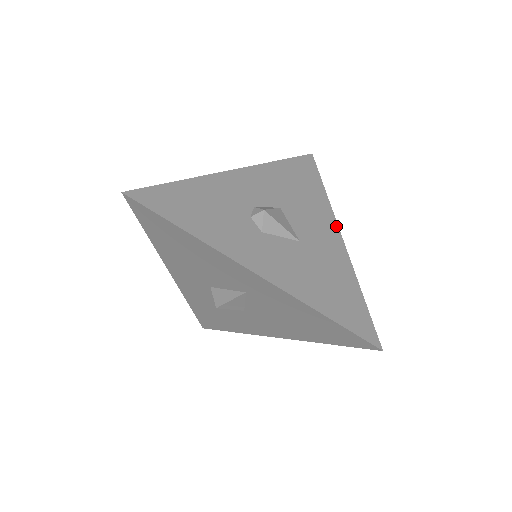
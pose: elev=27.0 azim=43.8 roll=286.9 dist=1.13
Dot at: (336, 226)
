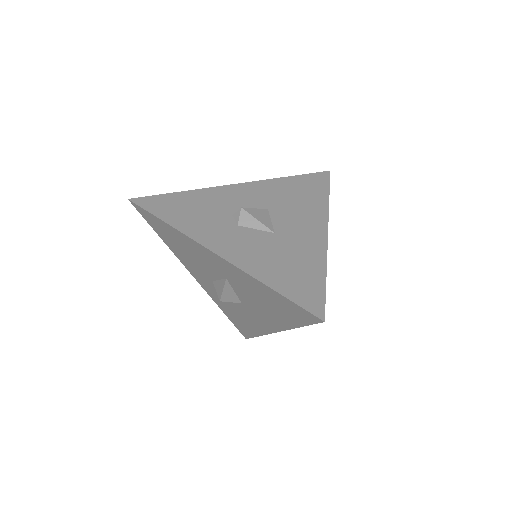
Dot at: (325, 223)
